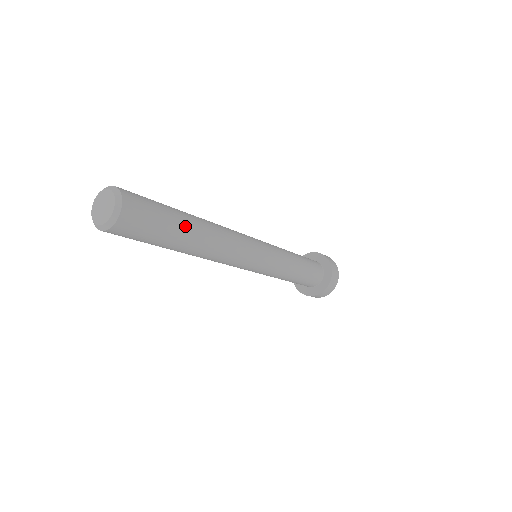
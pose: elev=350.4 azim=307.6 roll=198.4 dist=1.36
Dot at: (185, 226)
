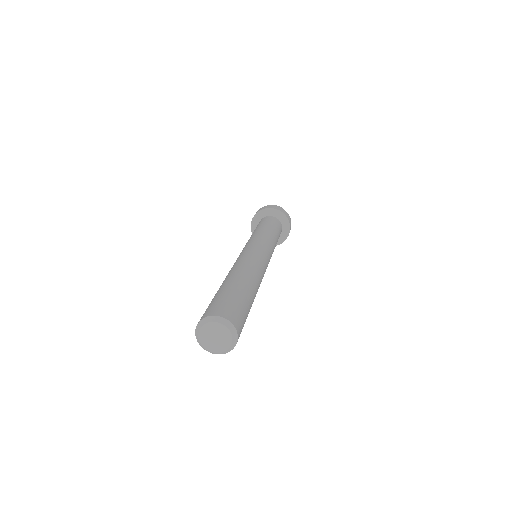
Dot at: (252, 300)
